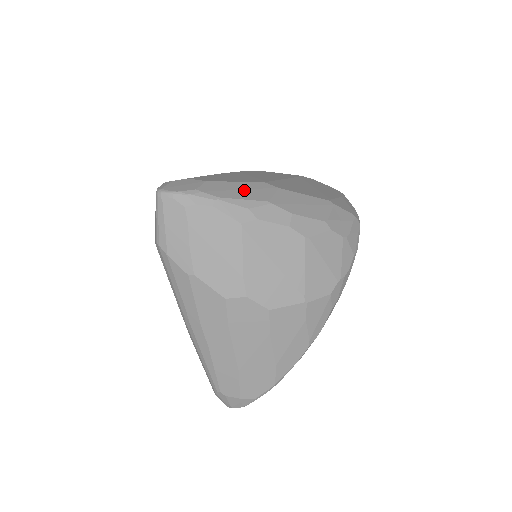
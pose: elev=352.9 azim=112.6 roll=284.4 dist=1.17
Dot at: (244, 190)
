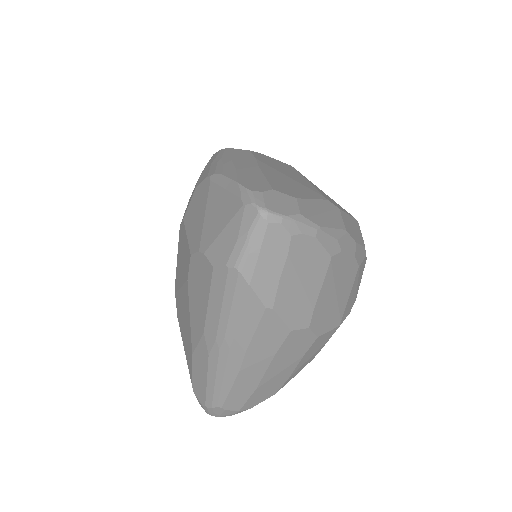
Dot at: (326, 213)
